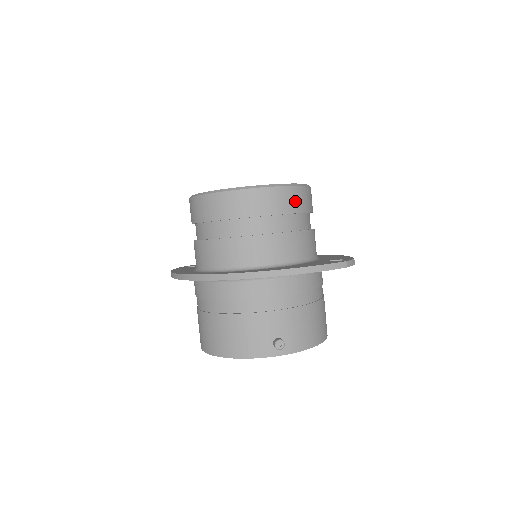
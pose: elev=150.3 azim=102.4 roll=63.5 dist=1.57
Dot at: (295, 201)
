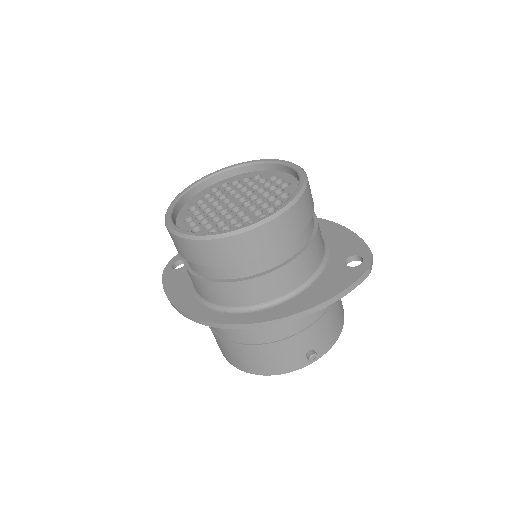
Dot at: (302, 216)
